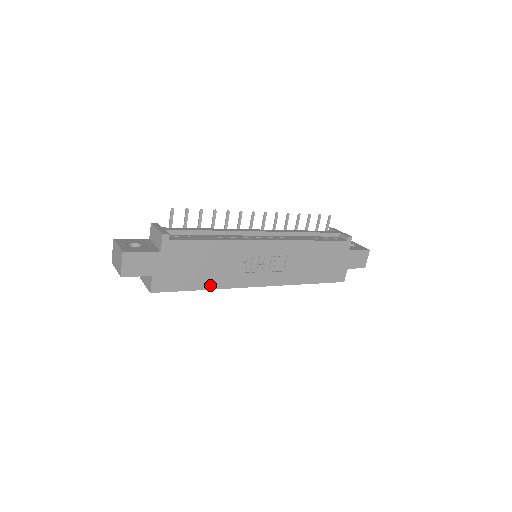
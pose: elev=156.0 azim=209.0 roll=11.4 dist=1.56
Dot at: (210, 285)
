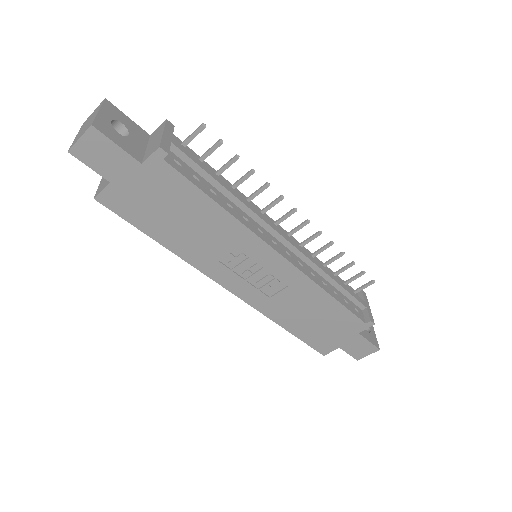
Dot at: (174, 246)
